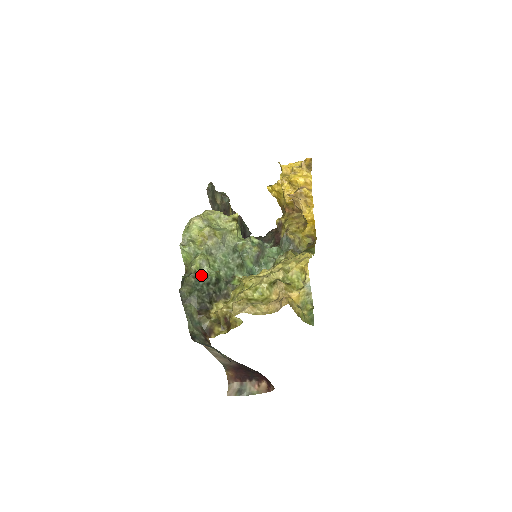
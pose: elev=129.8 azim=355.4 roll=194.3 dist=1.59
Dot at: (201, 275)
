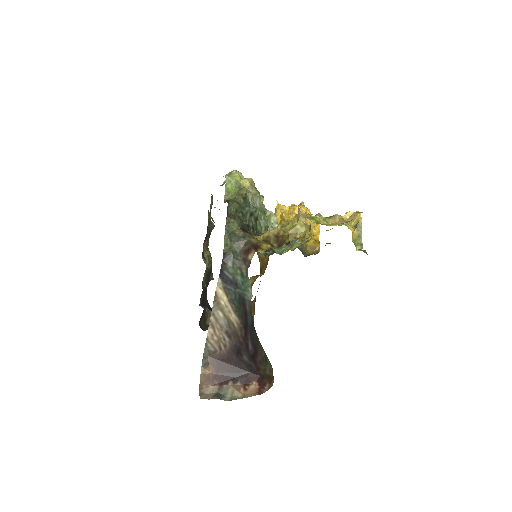
Dot at: occluded
